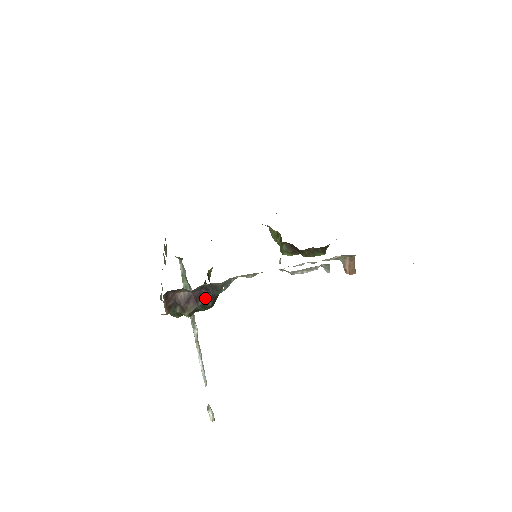
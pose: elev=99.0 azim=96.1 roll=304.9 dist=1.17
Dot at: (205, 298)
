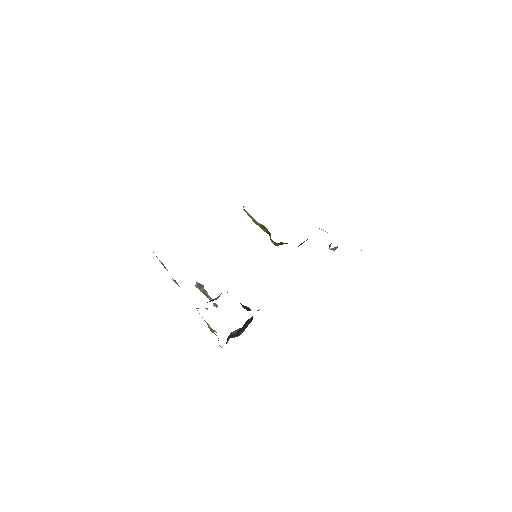
Dot at: (249, 322)
